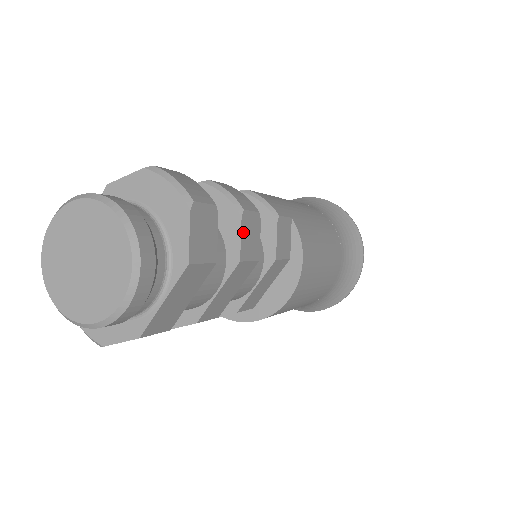
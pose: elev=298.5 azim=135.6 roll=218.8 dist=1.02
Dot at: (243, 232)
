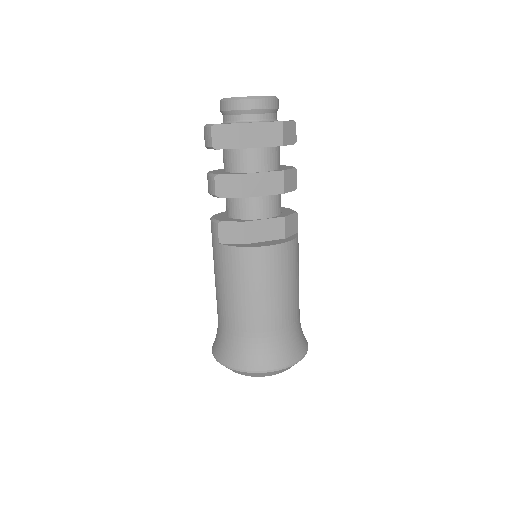
Dot at: (291, 171)
